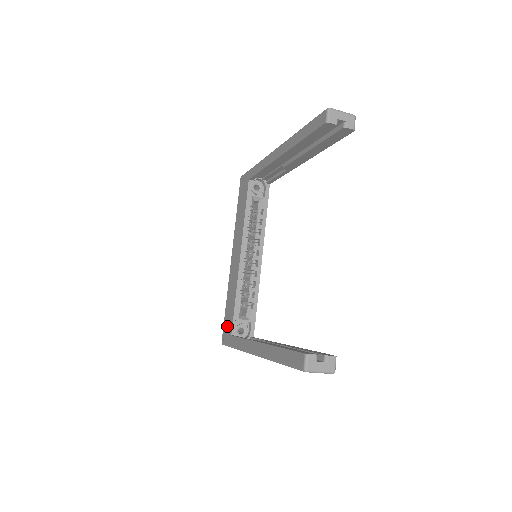
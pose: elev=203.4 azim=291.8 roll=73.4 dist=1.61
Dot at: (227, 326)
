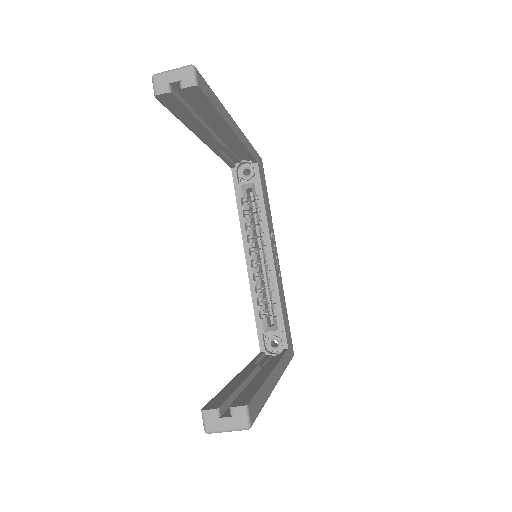
Dot at: occluded
